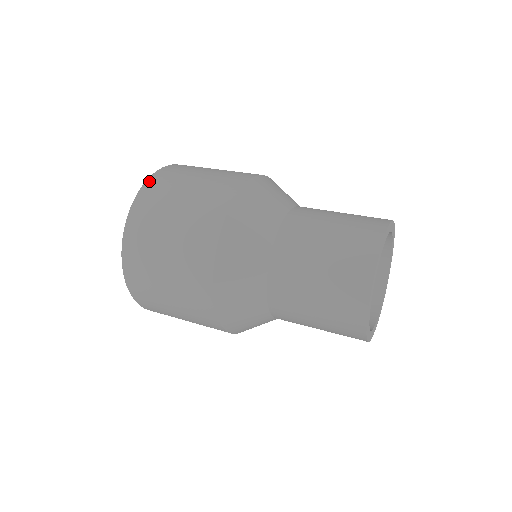
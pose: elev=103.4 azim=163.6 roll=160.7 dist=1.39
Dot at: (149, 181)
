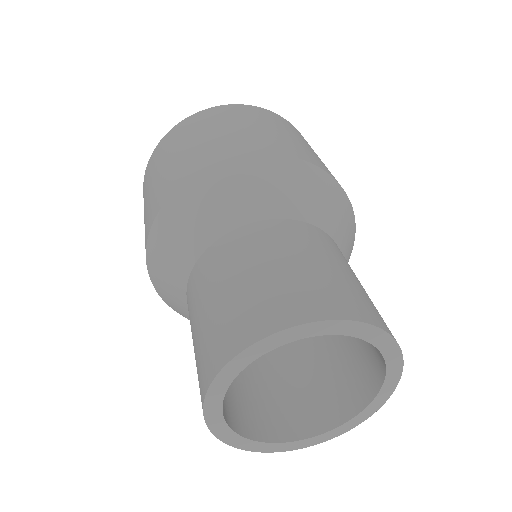
Dot at: (220, 107)
